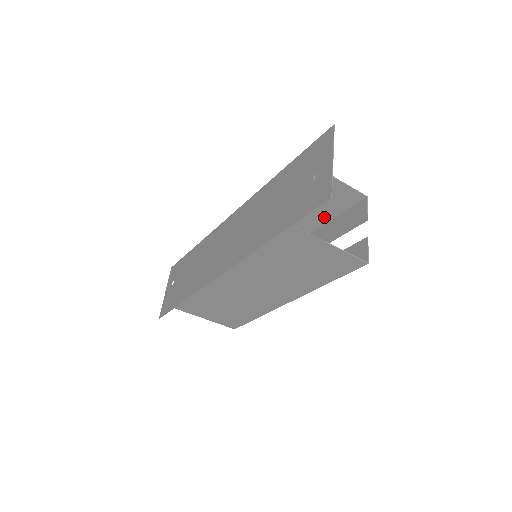
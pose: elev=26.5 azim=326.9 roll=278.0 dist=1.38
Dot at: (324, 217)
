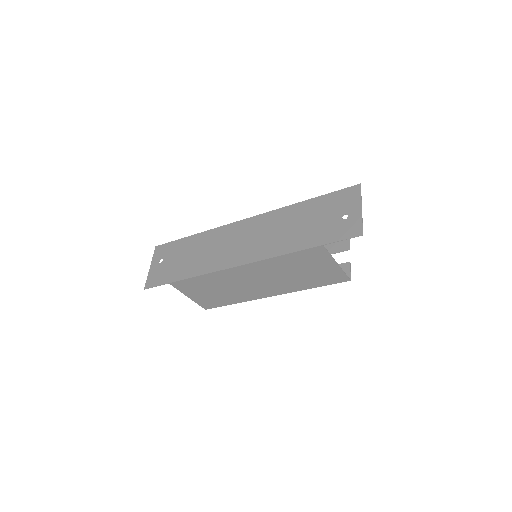
Dot at: occluded
